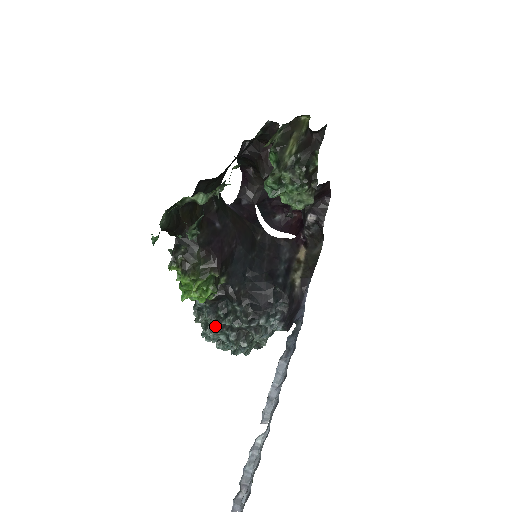
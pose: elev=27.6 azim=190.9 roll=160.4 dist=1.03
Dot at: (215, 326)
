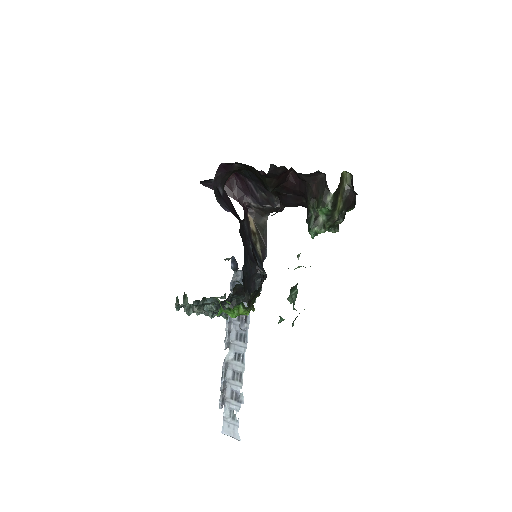
Dot at: (214, 311)
